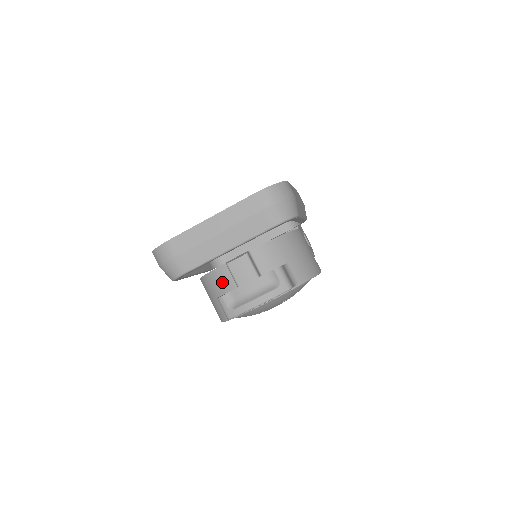
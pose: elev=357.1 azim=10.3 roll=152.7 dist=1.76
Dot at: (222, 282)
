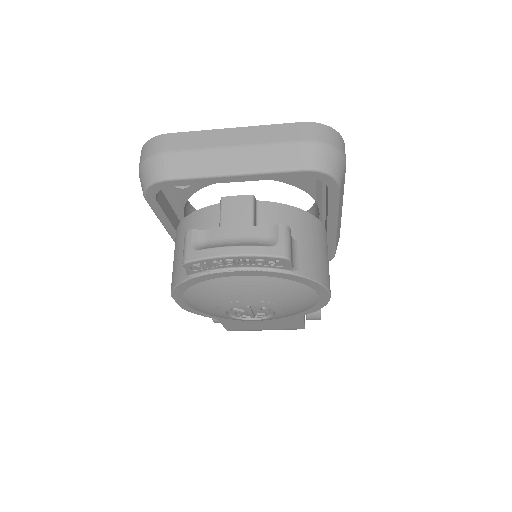
Dot at: (202, 226)
